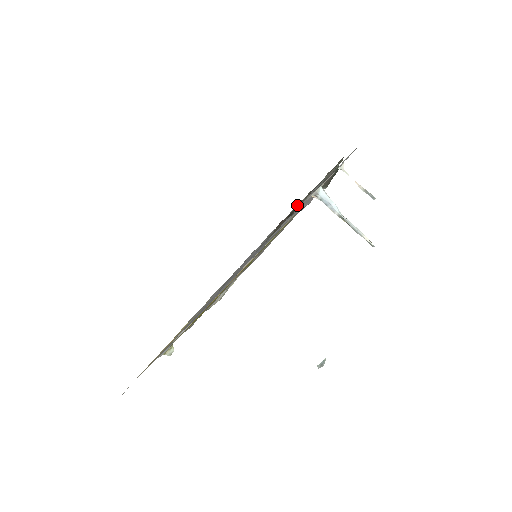
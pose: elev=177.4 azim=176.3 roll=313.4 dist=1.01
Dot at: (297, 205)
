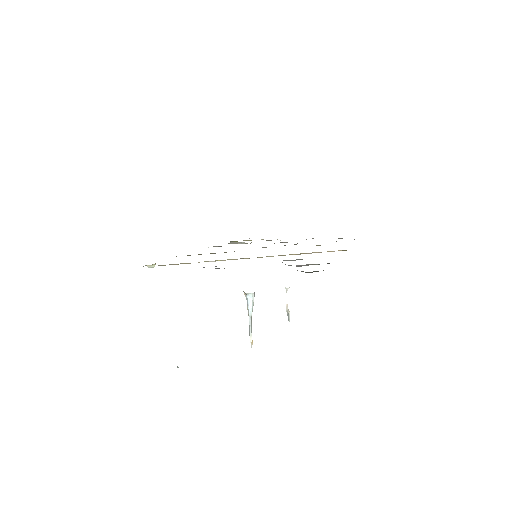
Dot at: occluded
